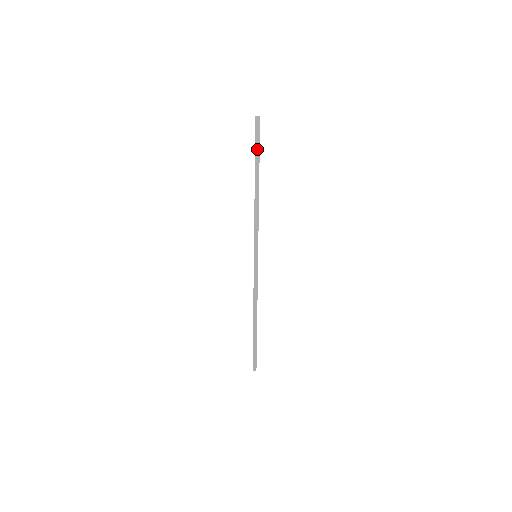
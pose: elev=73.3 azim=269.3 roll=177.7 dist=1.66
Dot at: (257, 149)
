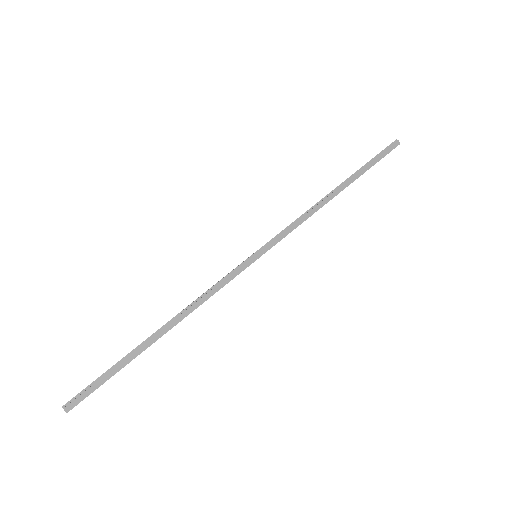
Dot at: (371, 163)
